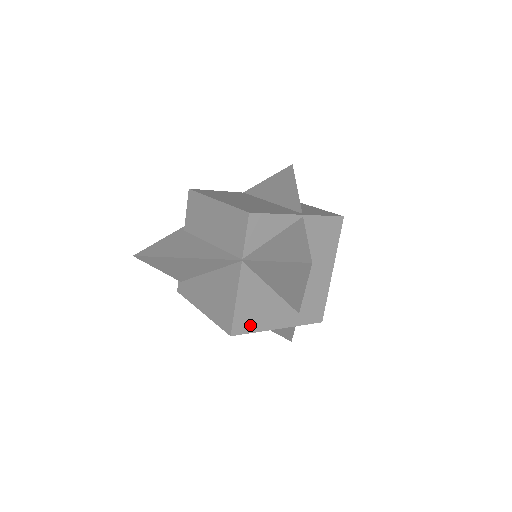
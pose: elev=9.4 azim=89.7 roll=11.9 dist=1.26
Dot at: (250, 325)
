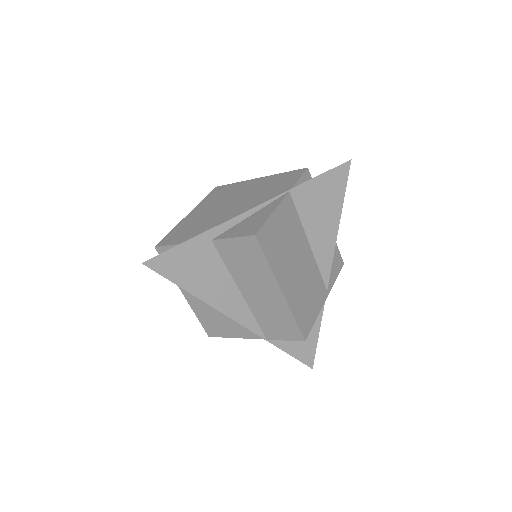
Dot at: occluded
